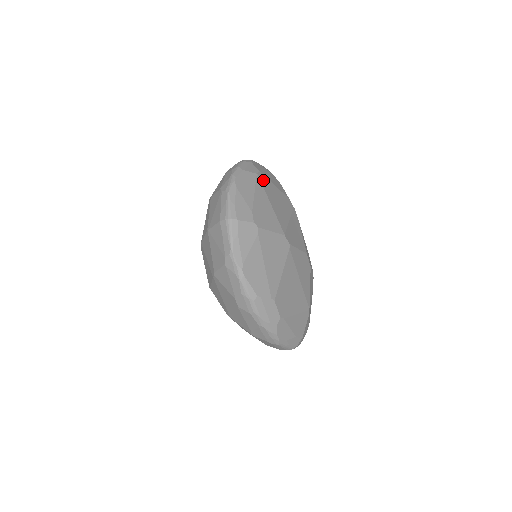
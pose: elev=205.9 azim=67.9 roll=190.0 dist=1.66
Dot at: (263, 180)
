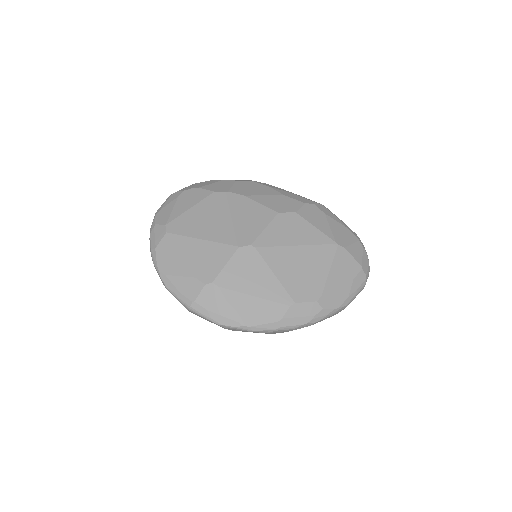
Dot at: (176, 227)
